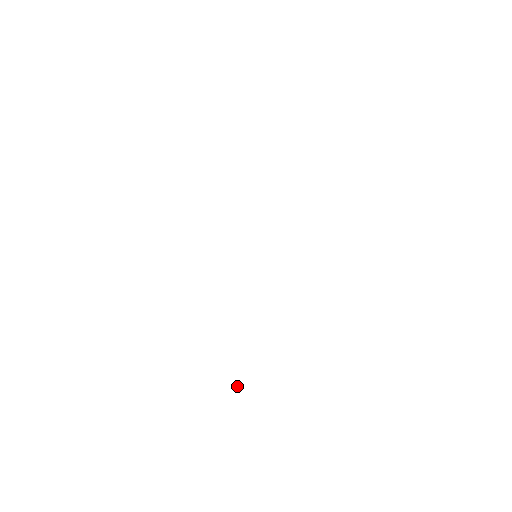
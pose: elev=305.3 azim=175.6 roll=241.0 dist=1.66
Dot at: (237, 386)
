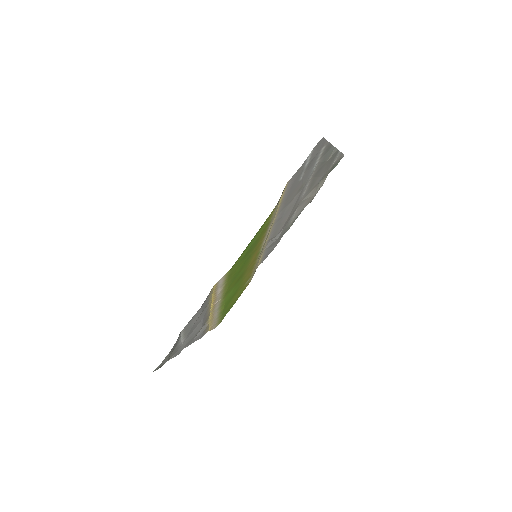
Dot at: (208, 330)
